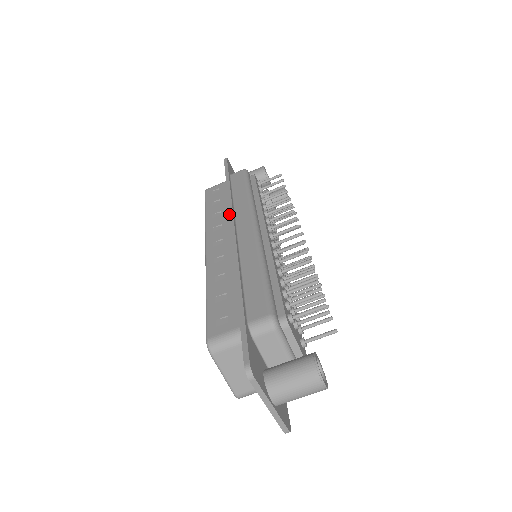
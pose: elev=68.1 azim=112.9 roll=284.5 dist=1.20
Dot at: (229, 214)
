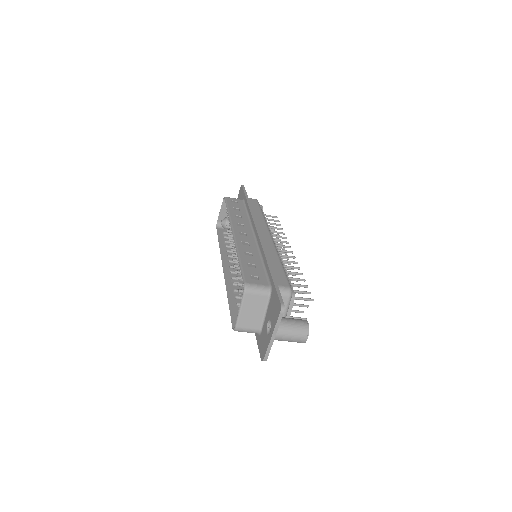
Dot at: (254, 221)
